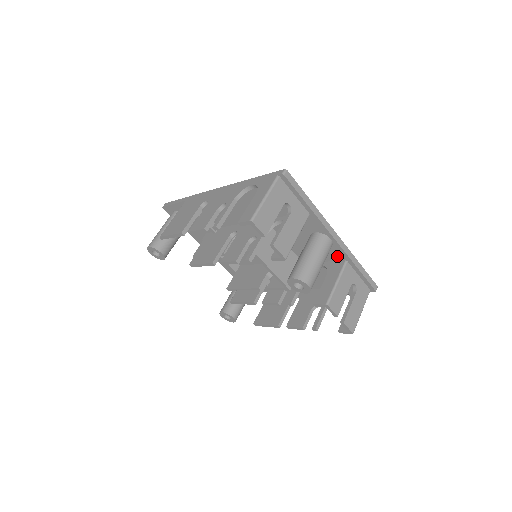
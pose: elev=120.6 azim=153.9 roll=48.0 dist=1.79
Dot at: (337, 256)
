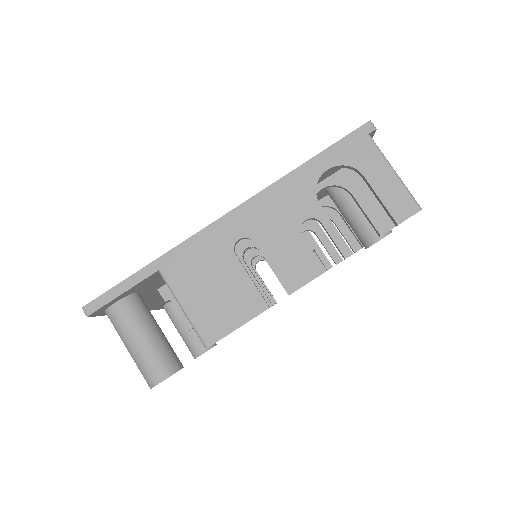
Dot at: occluded
